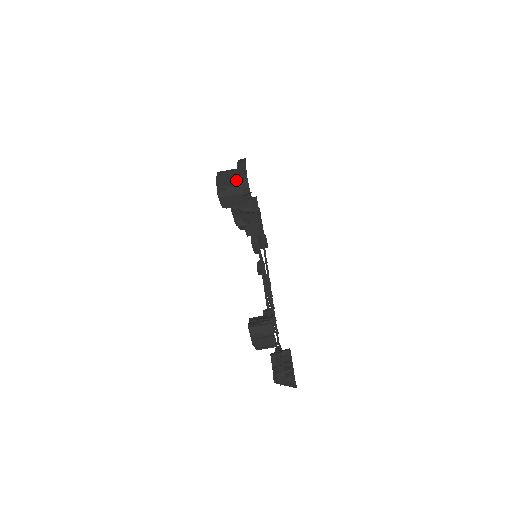
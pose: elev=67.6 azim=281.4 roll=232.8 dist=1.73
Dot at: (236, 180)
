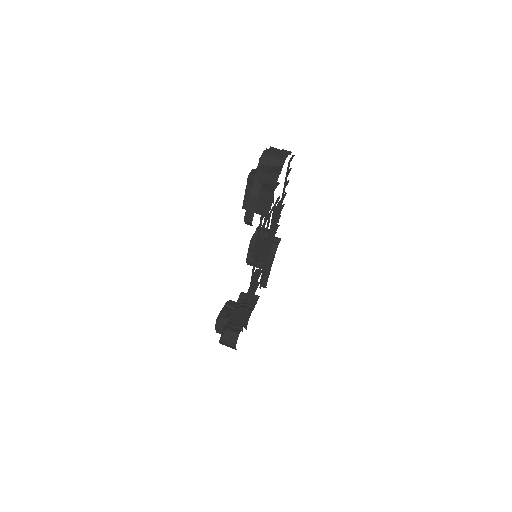
Dot at: occluded
